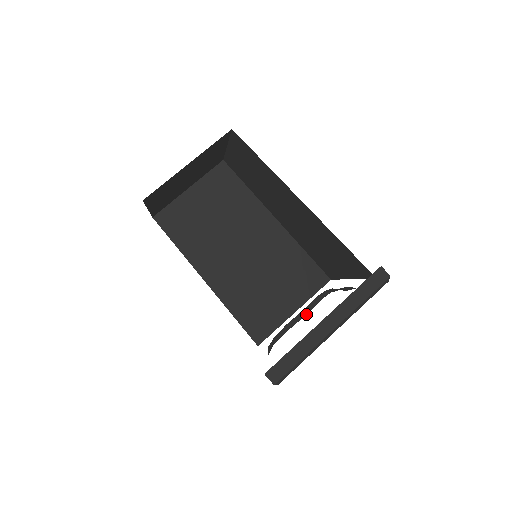
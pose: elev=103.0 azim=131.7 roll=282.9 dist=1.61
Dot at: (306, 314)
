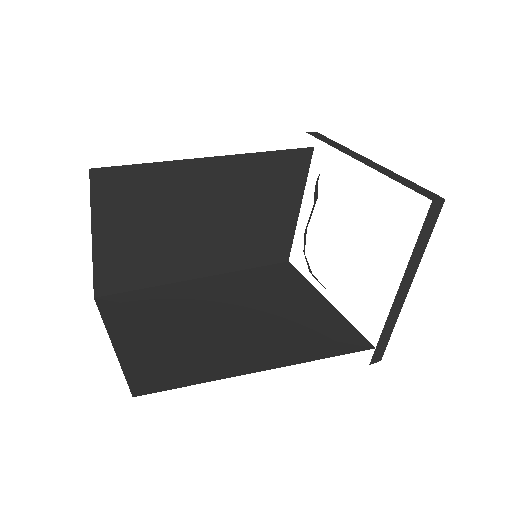
Dot at: occluded
